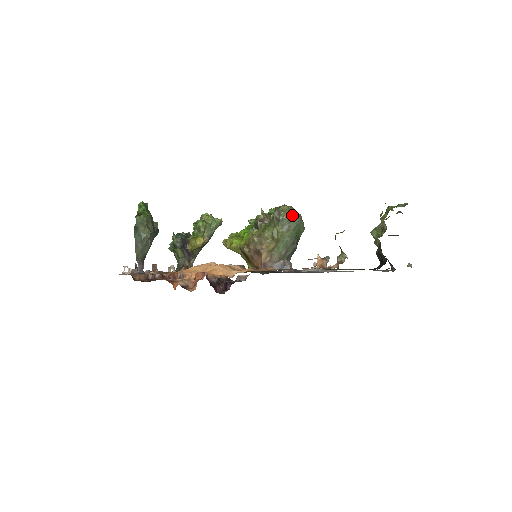
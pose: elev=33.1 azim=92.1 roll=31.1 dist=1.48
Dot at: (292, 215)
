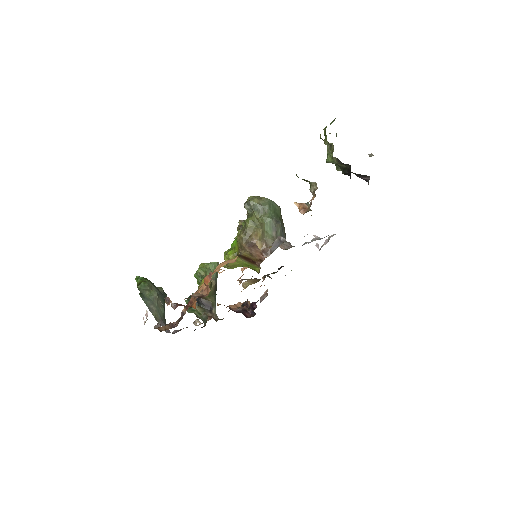
Dot at: (260, 200)
